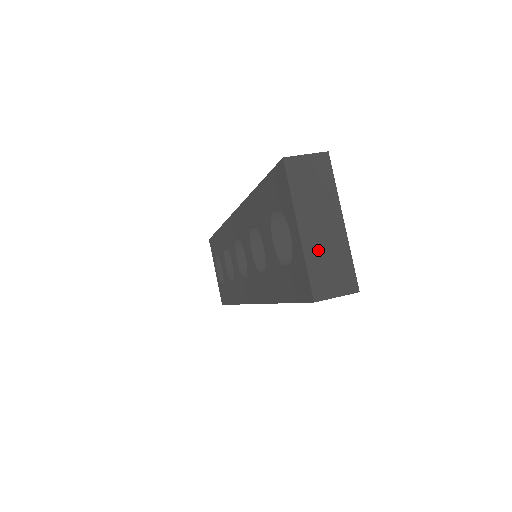
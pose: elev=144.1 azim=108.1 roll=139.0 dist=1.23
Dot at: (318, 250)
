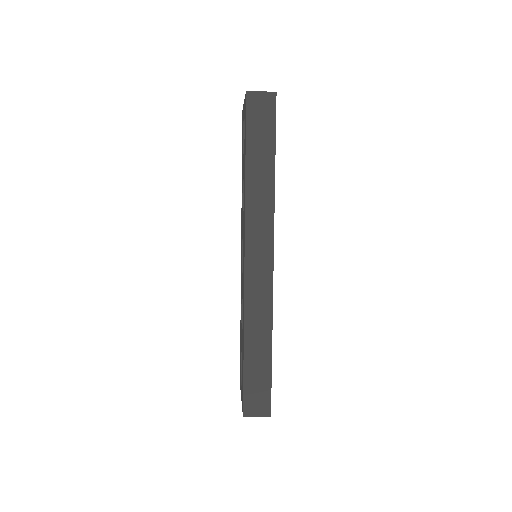
Dot at: occluded
